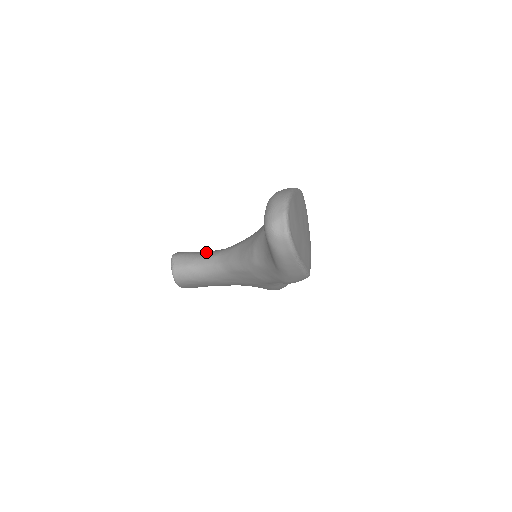
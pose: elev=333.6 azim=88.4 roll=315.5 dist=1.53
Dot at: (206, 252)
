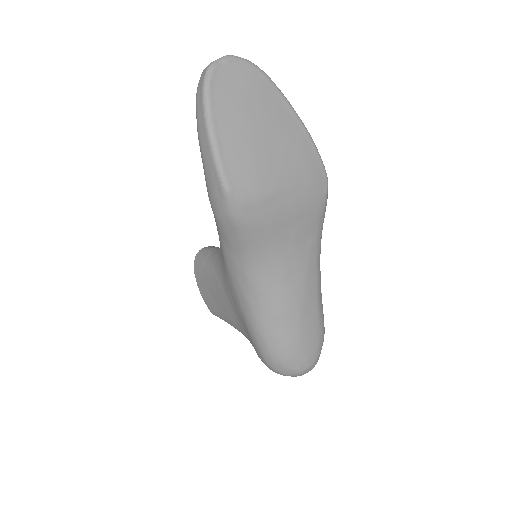
Dot at: occluded
